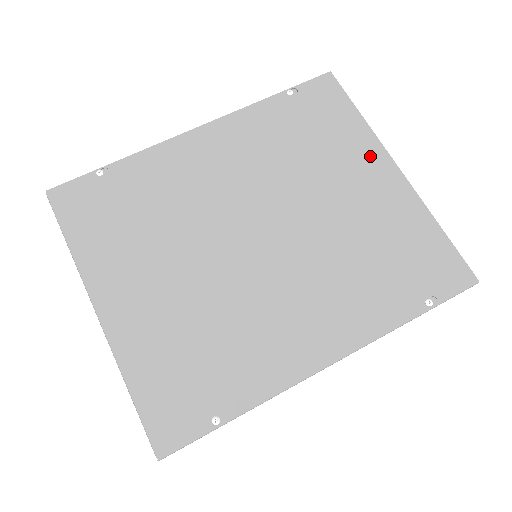
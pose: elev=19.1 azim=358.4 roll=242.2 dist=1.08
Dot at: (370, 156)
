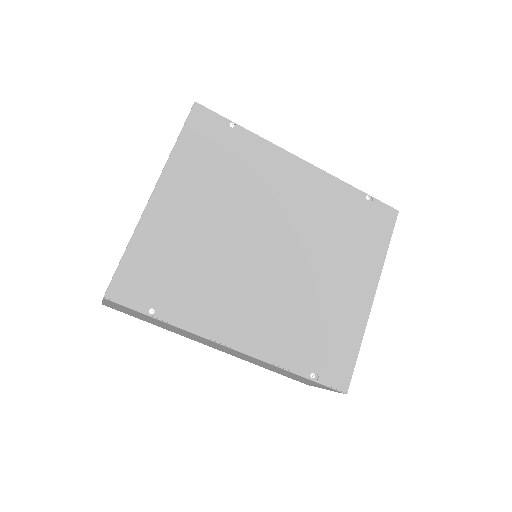
Dot at: (368, 275)
